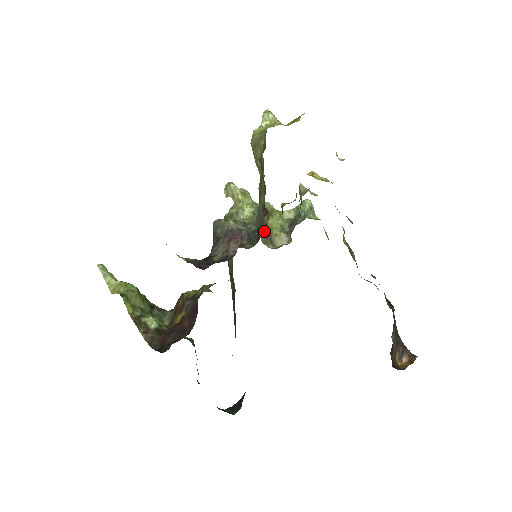
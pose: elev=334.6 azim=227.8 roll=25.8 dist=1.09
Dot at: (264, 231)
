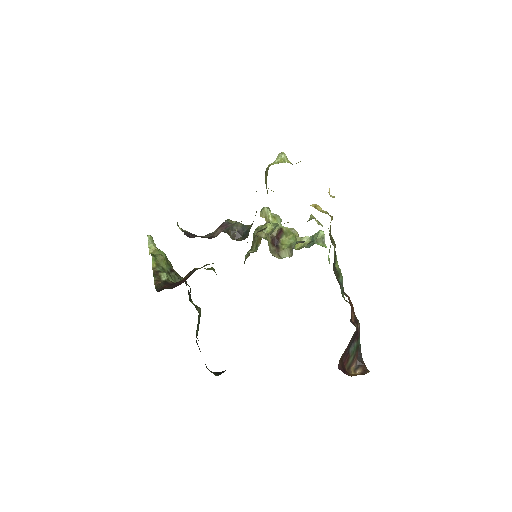
Dot at: (275, 244)
